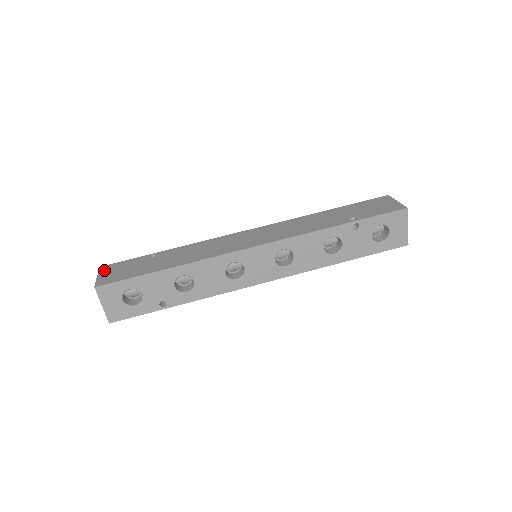
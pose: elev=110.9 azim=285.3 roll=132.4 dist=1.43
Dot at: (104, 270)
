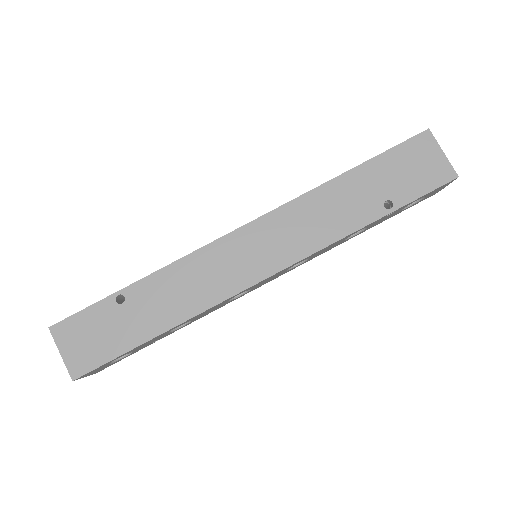
Dot at: (62, 338)
